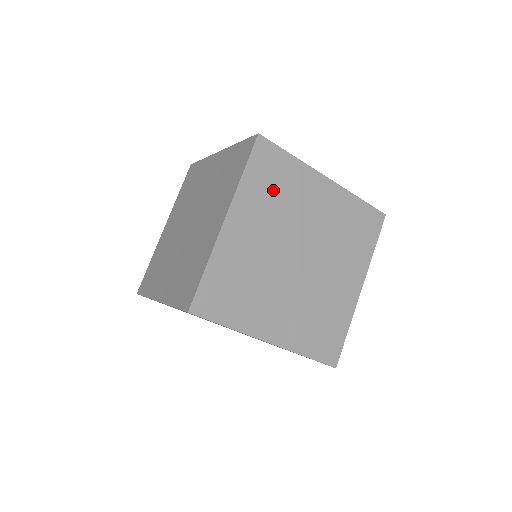
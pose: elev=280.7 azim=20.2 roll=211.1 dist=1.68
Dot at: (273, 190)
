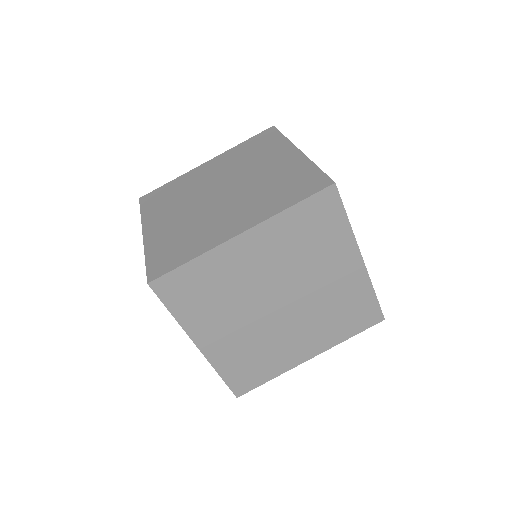
Dot at: (207, 297)
